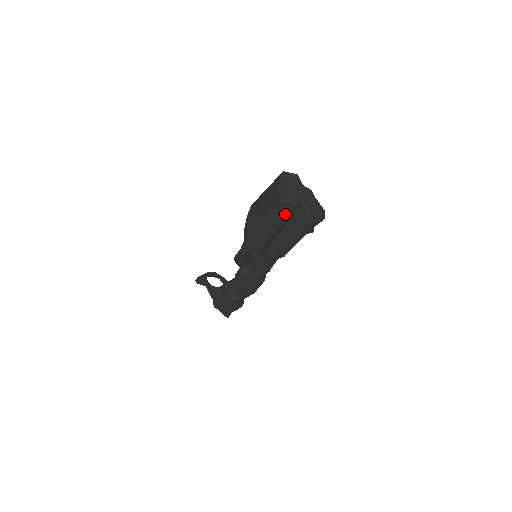
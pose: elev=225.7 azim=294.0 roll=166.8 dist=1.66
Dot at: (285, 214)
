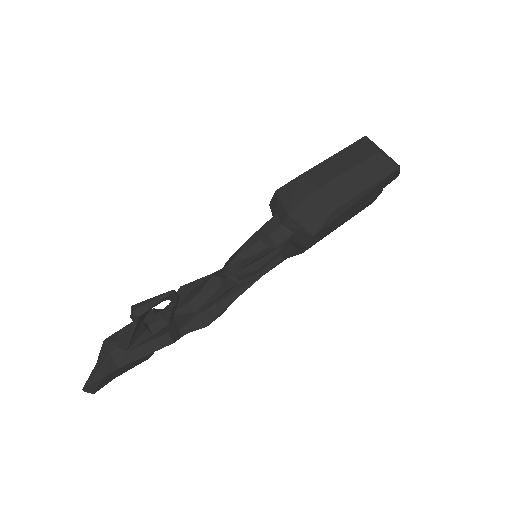
Dot at: (383, 187)
